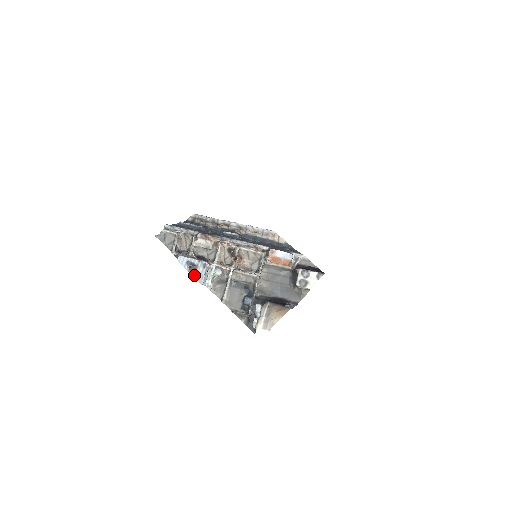
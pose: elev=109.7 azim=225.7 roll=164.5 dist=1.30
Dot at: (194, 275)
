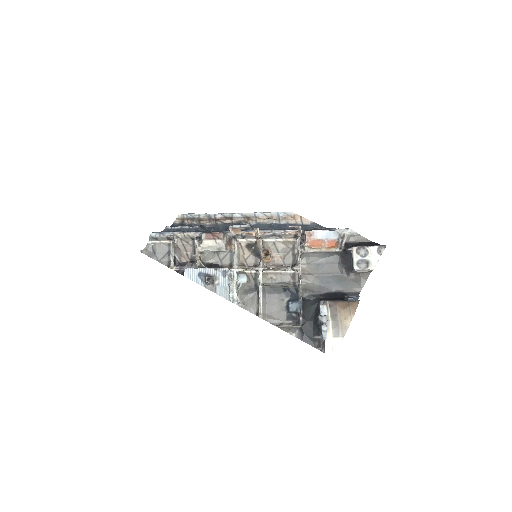
Dot at: (214, 290)
